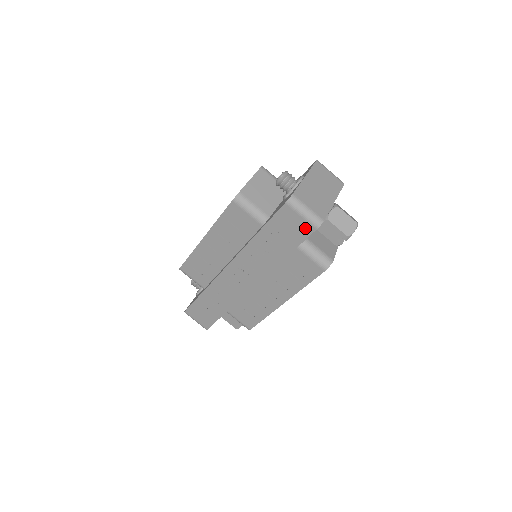
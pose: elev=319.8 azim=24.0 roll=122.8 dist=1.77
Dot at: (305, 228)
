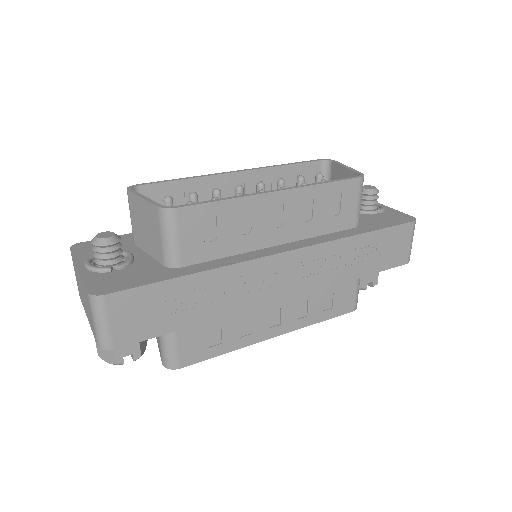
Dot at: (402, 257)
